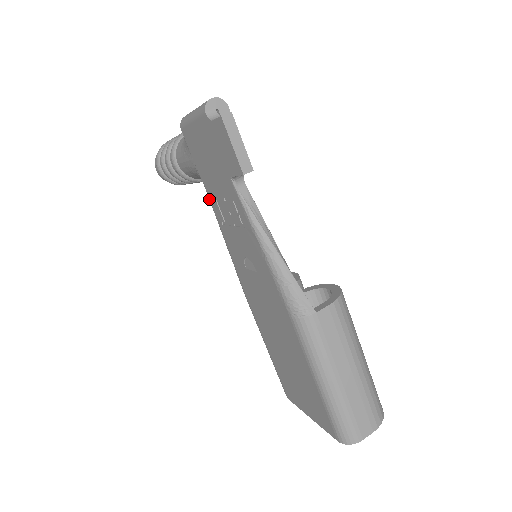
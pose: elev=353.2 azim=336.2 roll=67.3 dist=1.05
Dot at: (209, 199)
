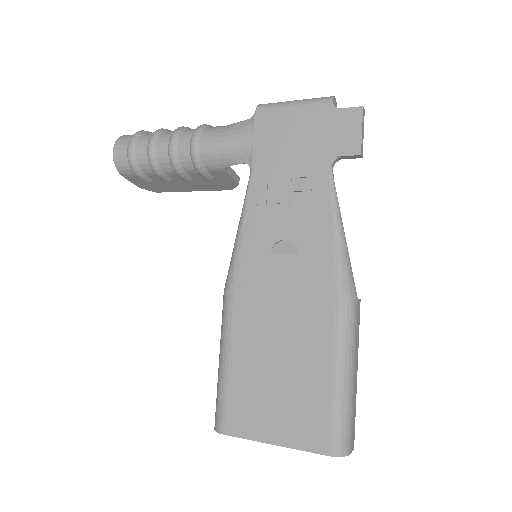
Dot at: (250, 180)
